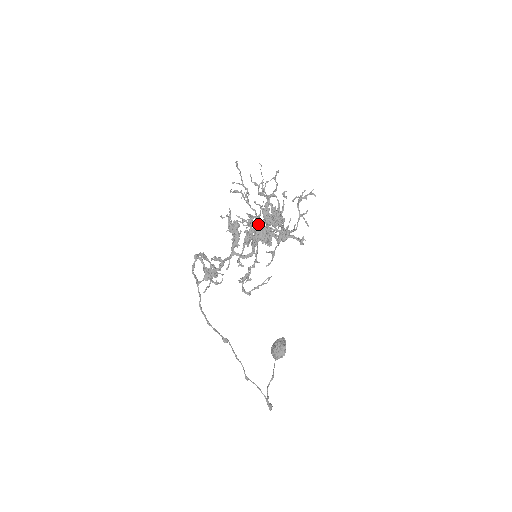
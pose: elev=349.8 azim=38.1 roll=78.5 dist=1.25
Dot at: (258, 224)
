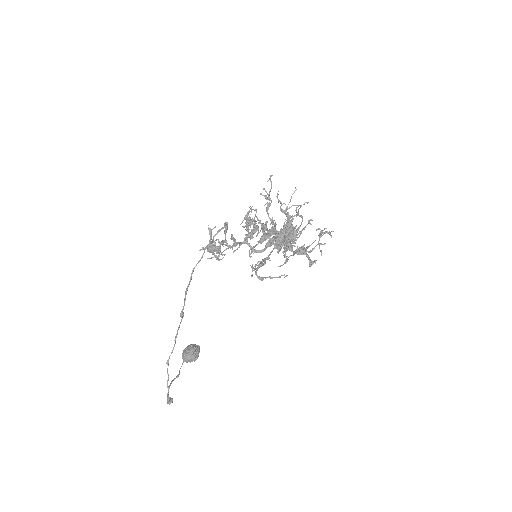
Dot at: (284, 230)
